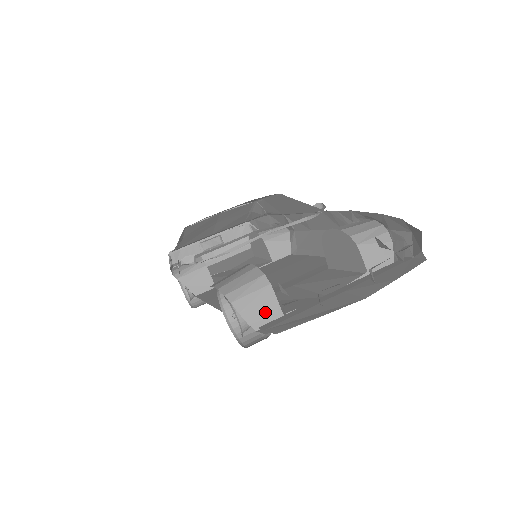
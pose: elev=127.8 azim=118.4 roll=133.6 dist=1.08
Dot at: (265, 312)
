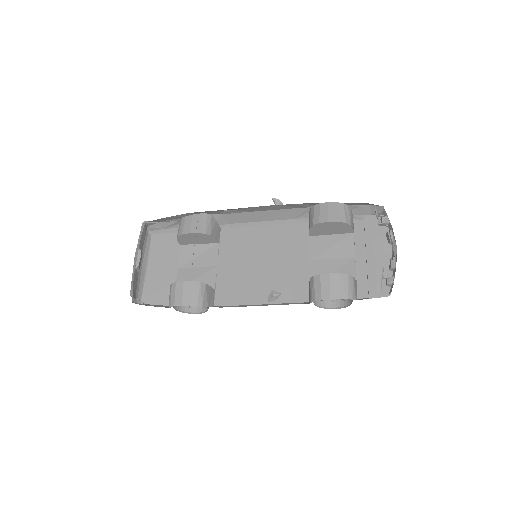
Dot at: (356, 289)
